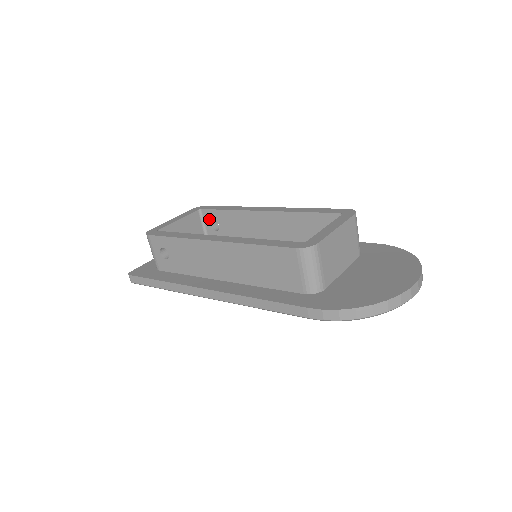
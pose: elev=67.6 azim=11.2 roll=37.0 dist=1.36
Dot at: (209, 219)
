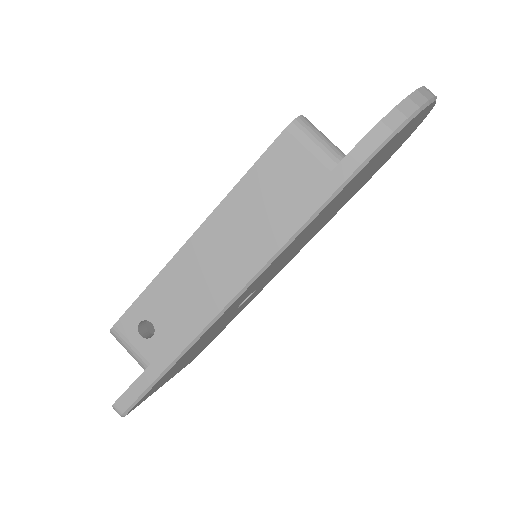
Dot at: occluded
